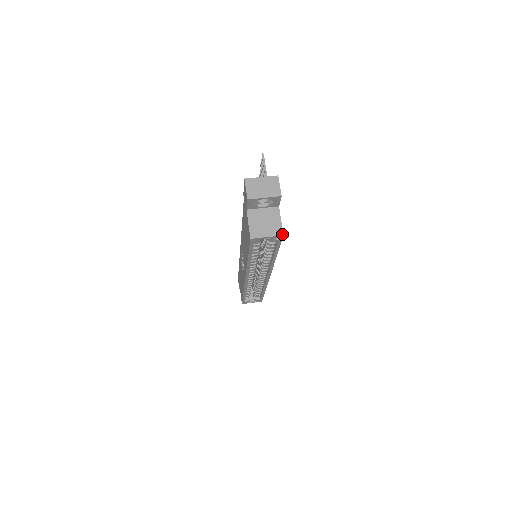
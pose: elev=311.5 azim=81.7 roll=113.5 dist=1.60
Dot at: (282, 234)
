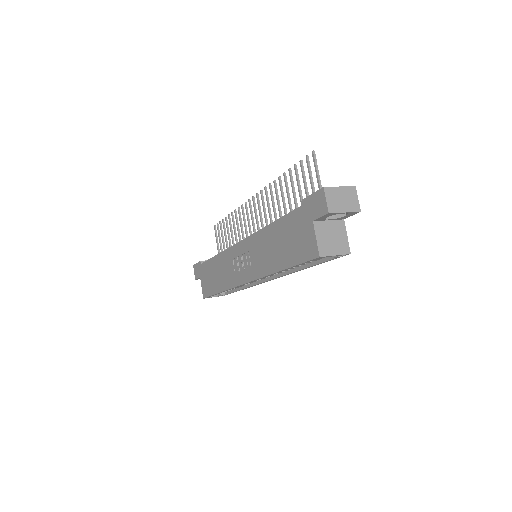
Dot at: (349, 252)
